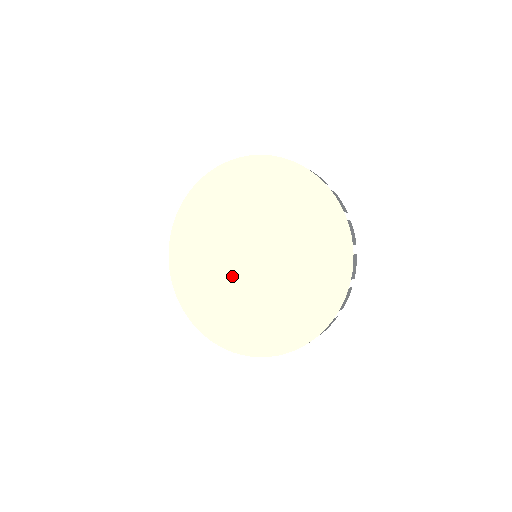
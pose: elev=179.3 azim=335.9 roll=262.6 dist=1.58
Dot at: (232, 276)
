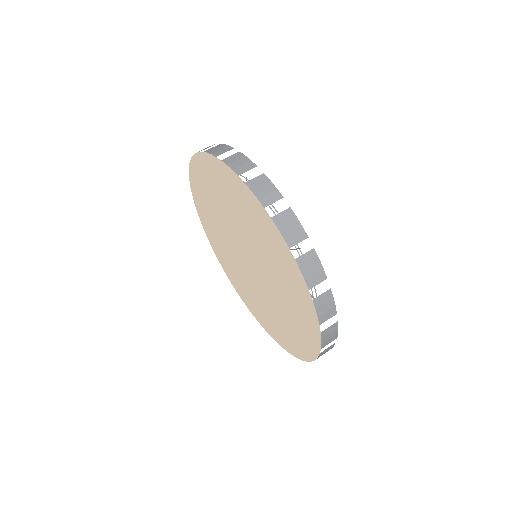
Dot at: (249, 280)
